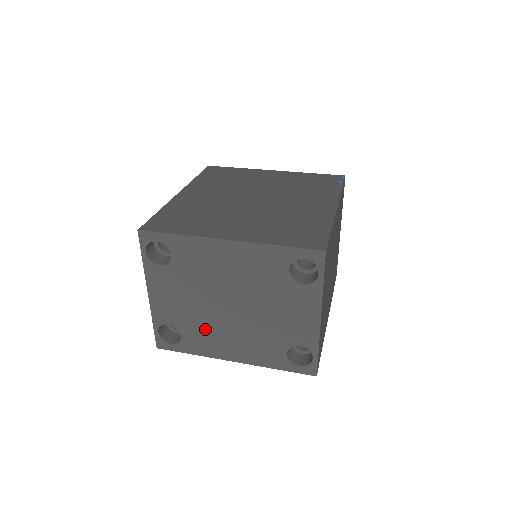
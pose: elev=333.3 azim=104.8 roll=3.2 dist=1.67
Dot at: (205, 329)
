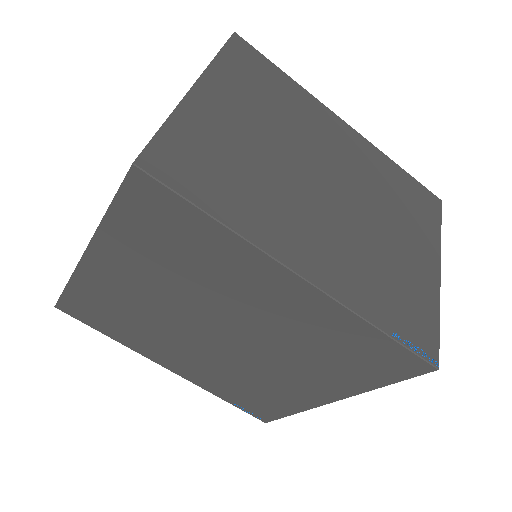
Dot at: occluded
